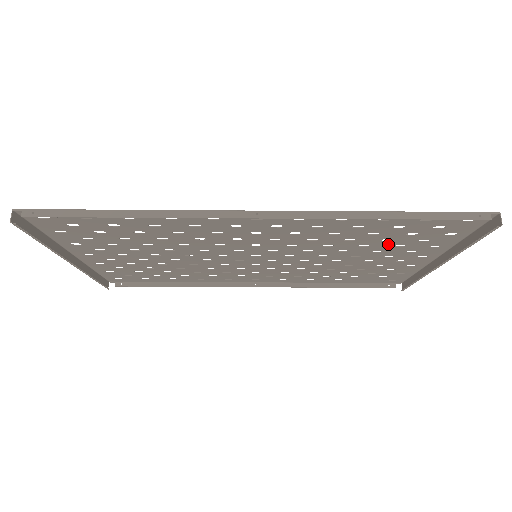
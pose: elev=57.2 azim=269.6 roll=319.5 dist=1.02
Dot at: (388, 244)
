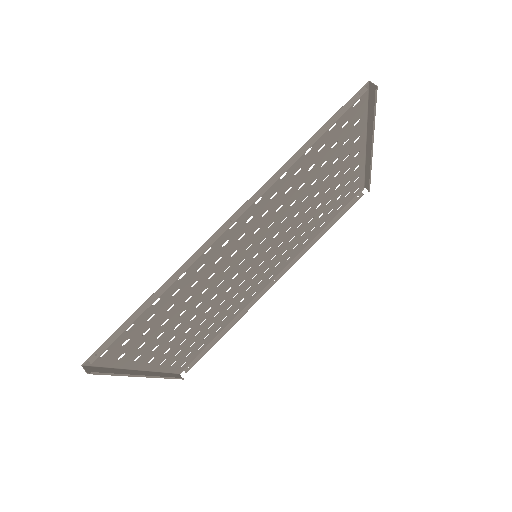
Dot at: (327, 167)
